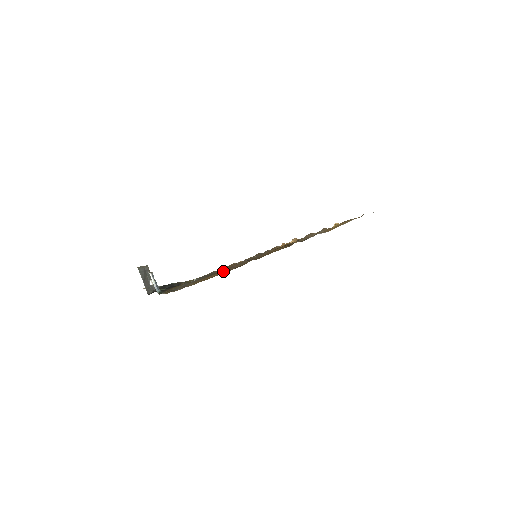
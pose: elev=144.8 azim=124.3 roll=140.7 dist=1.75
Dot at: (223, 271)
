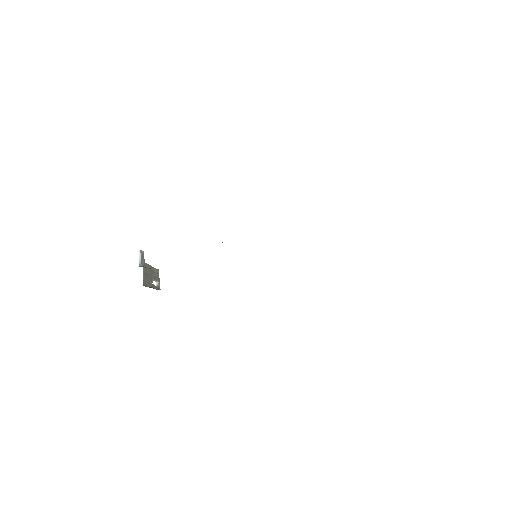
Dot at: occluded
